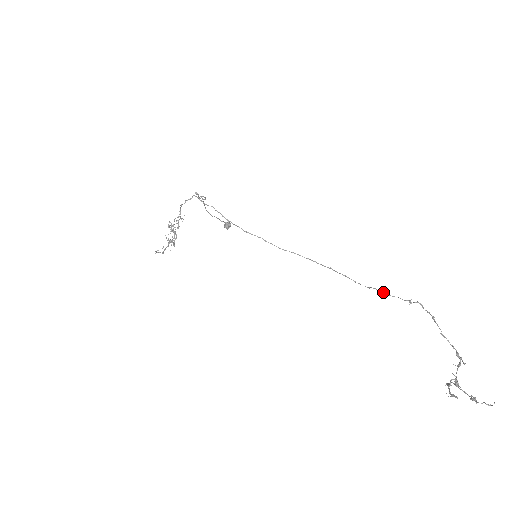
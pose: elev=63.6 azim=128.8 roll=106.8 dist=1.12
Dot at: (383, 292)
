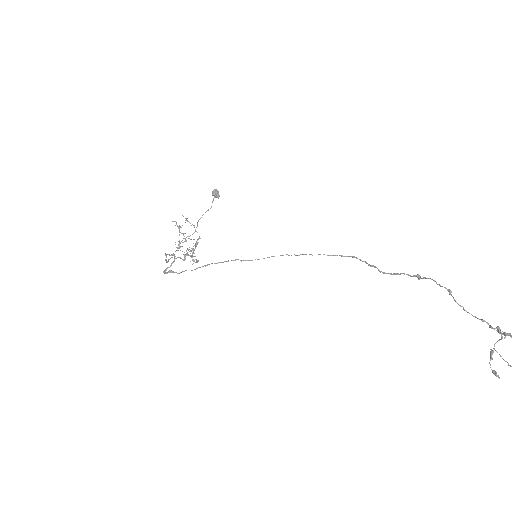
Dot at: occluded
